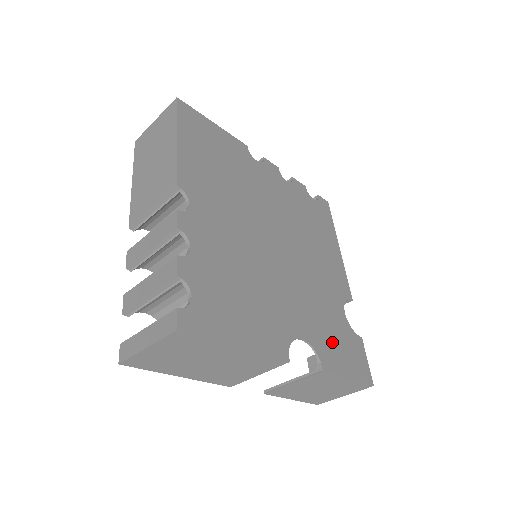
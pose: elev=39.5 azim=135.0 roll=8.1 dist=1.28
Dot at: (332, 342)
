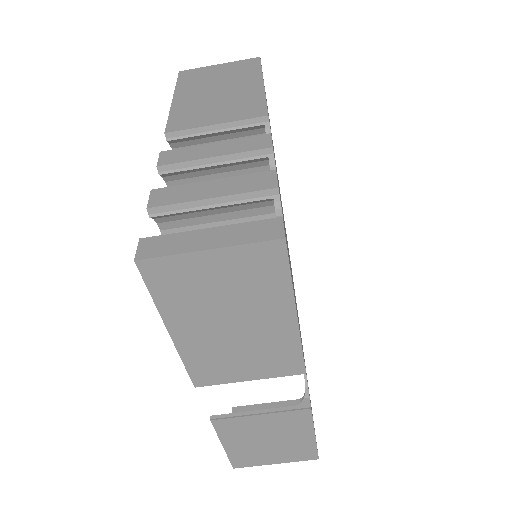
Dot at: occluded
